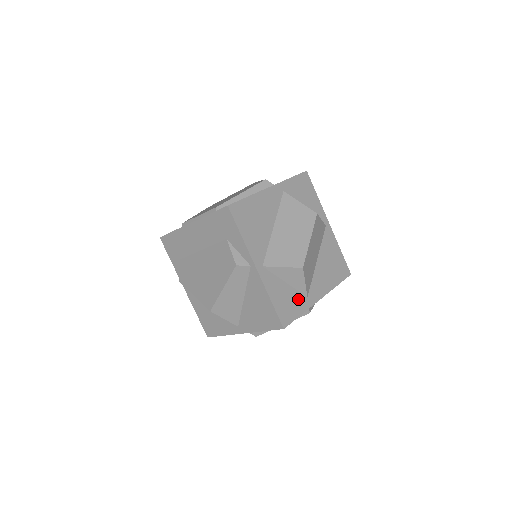
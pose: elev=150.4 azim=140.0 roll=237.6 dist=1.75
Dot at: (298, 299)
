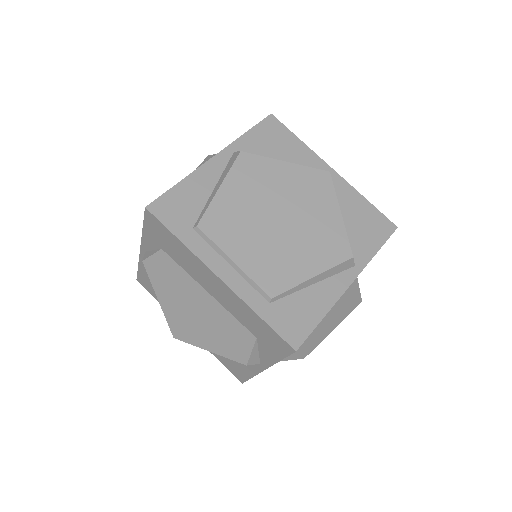
Dot at: occluded
